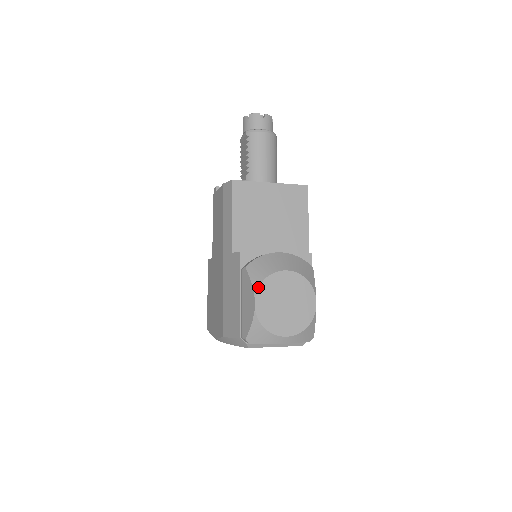
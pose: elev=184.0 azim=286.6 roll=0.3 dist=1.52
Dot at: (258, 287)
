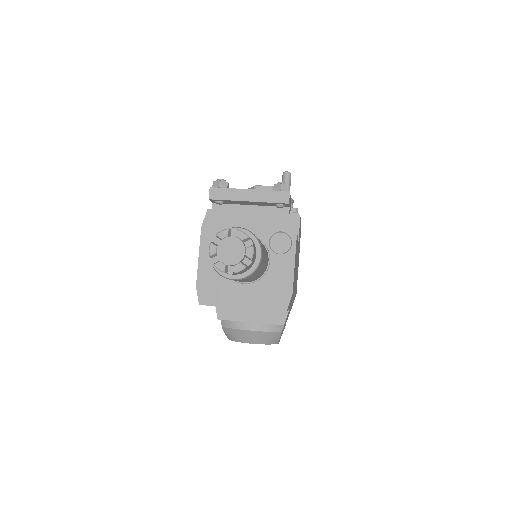
Dot at: occluded
